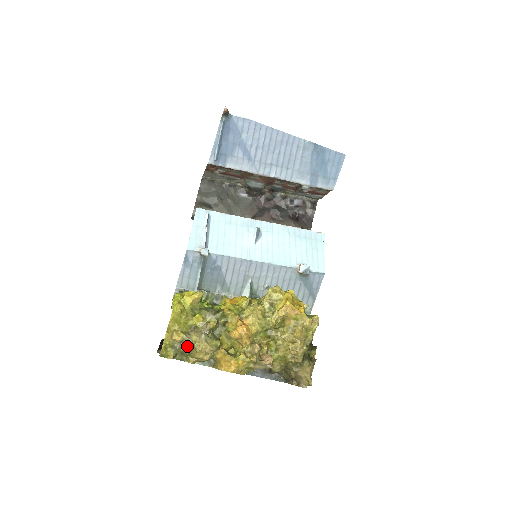
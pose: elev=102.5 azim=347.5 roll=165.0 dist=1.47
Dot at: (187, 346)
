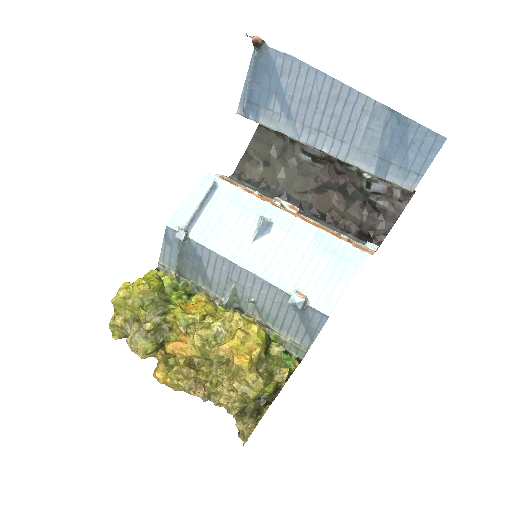
Dot at: occluded
